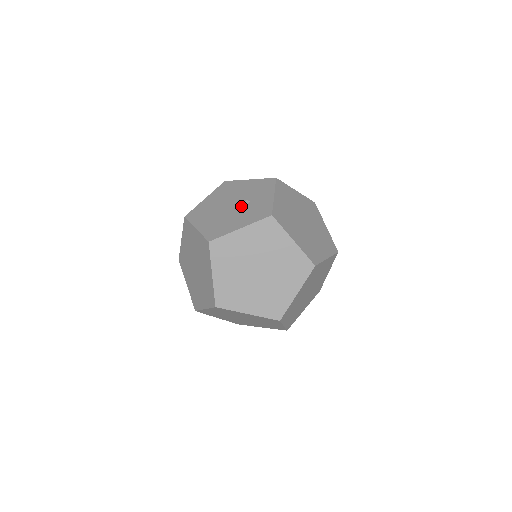
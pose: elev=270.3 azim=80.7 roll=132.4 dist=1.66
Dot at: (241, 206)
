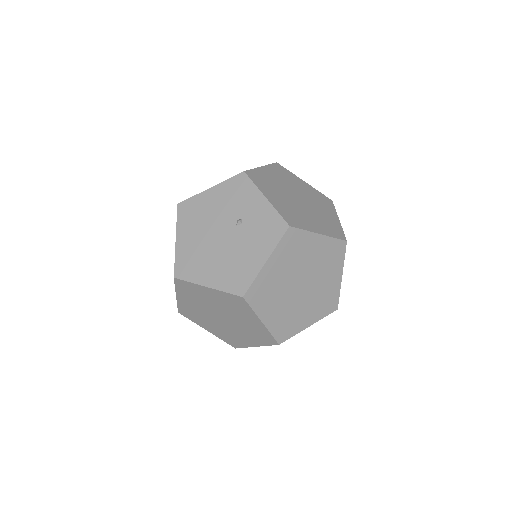
Dot at: (237, 231)
